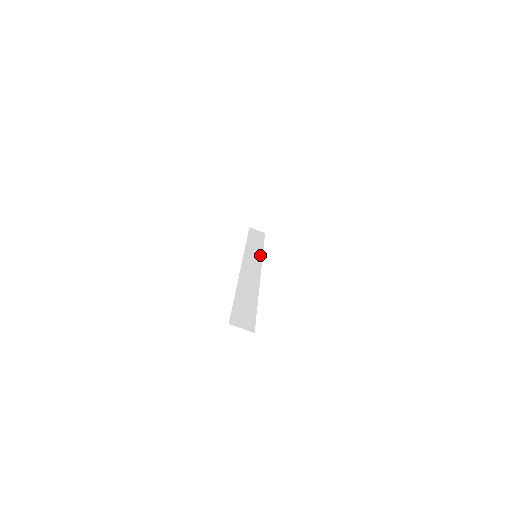
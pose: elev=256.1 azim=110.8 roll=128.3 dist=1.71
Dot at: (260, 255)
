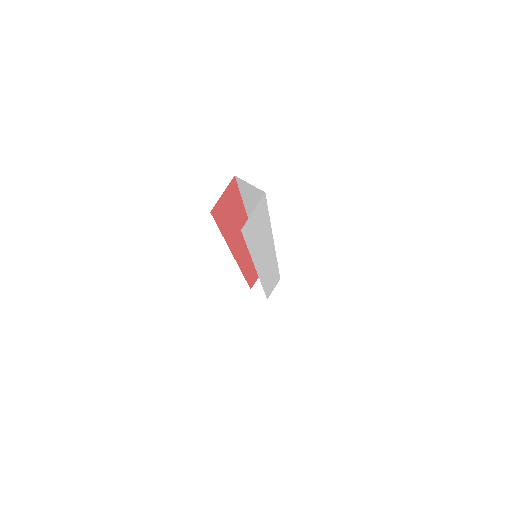
Dot at: occluded
